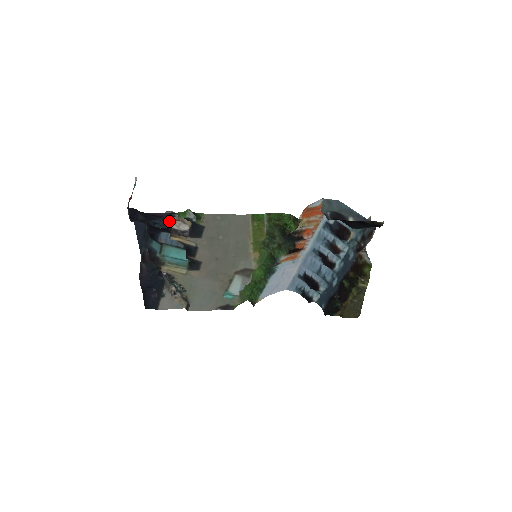
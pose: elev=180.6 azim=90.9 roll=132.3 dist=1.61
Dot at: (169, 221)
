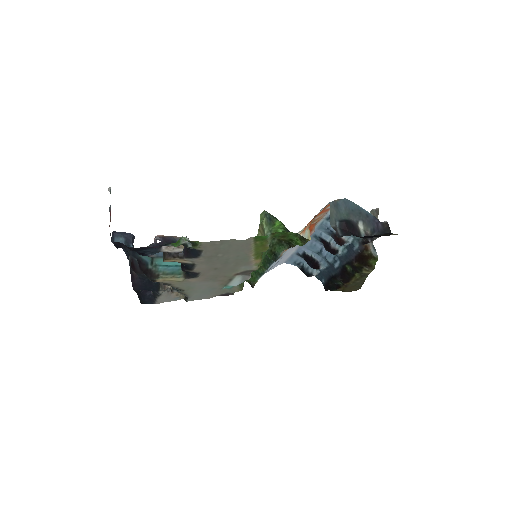
Dot at: (161, 247)
